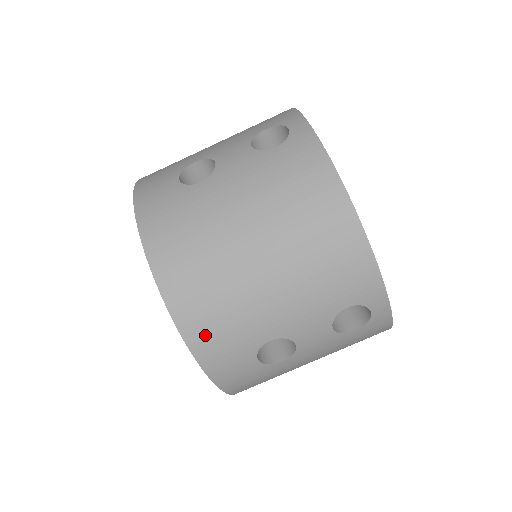
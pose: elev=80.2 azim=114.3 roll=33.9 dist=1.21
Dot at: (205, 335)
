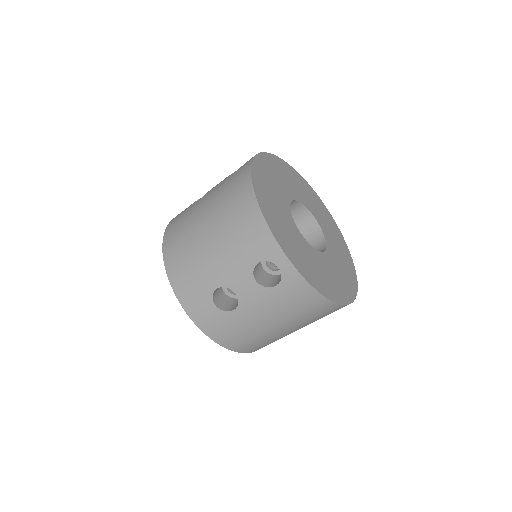
Dot at: (181, 283)
